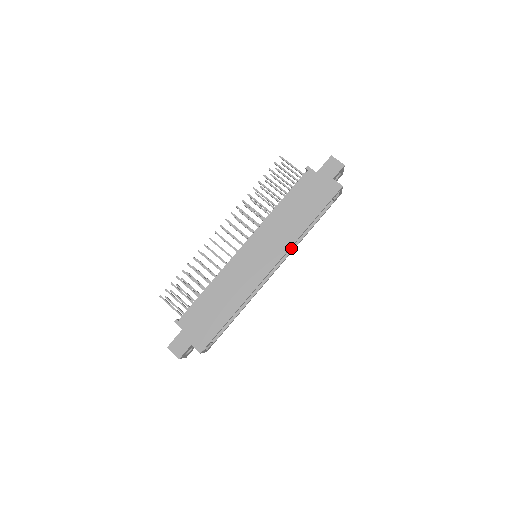
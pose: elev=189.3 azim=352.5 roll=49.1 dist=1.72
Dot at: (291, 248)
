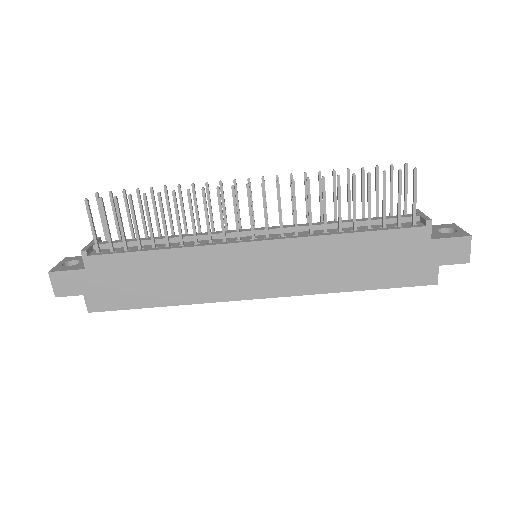
Dot at: occluded
